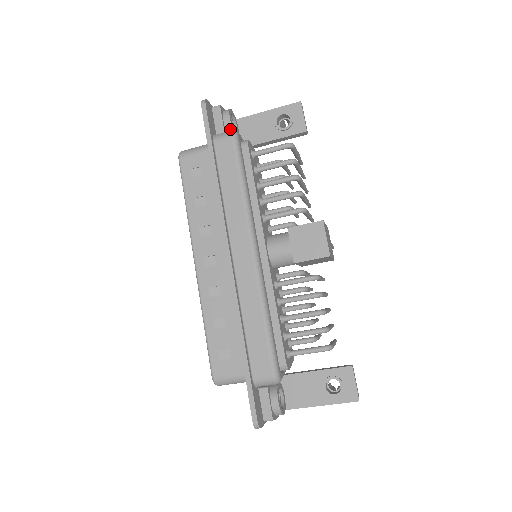
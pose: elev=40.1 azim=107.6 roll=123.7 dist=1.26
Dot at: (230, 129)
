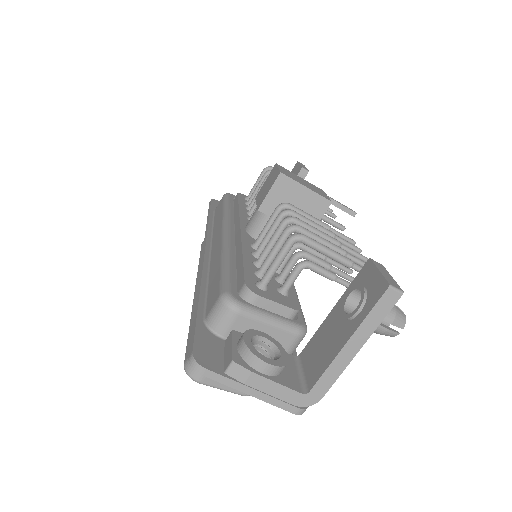
Dot at: occluded
